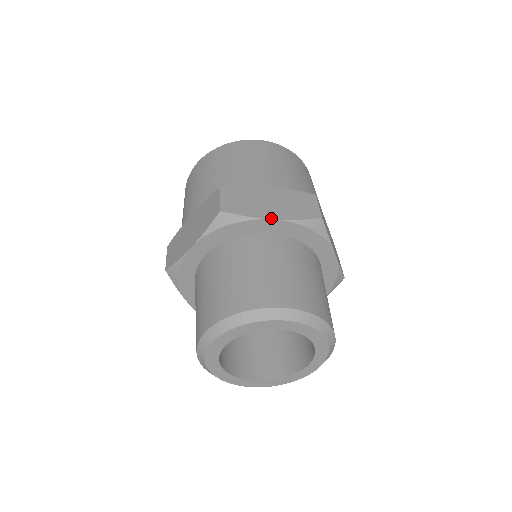
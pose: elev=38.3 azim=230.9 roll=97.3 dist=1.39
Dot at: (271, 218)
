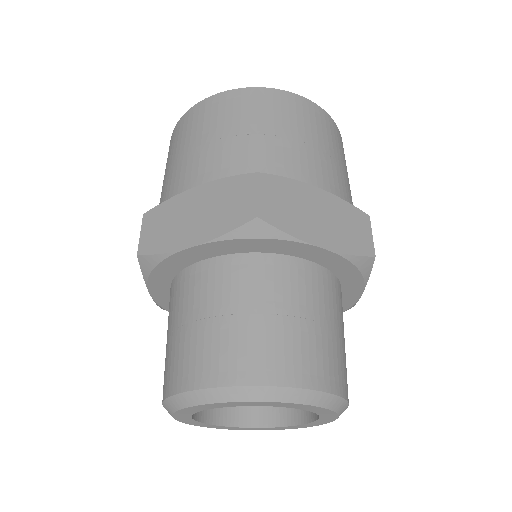
Dot at: (190, 245)
